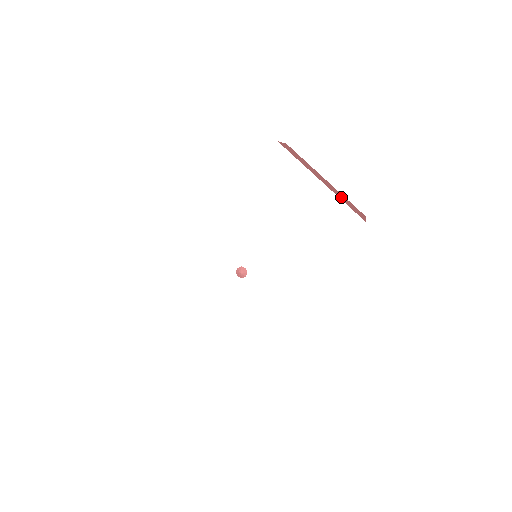
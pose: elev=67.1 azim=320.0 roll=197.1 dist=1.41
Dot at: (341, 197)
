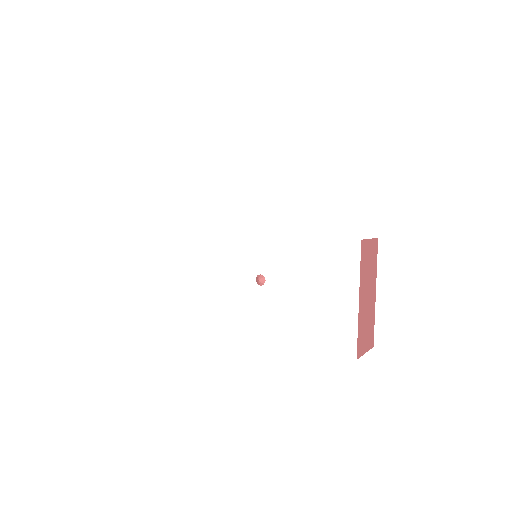
Dot at: occluded
